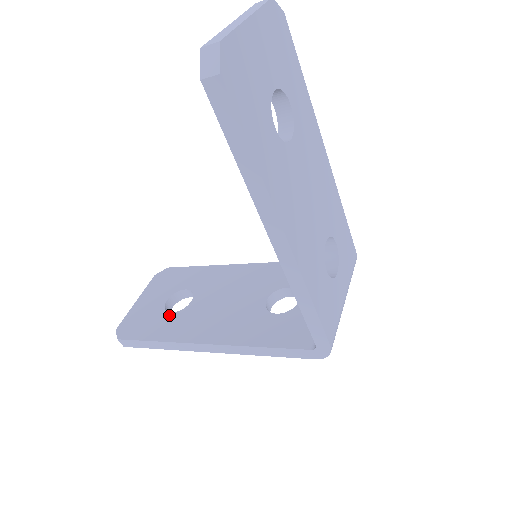
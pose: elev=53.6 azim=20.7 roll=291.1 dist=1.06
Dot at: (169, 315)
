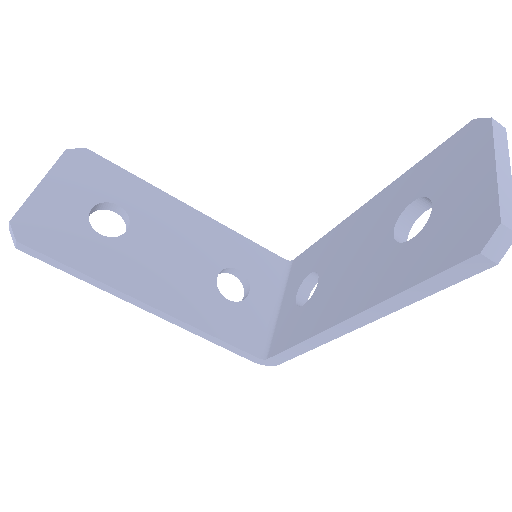
Dot at: (98, 238)
